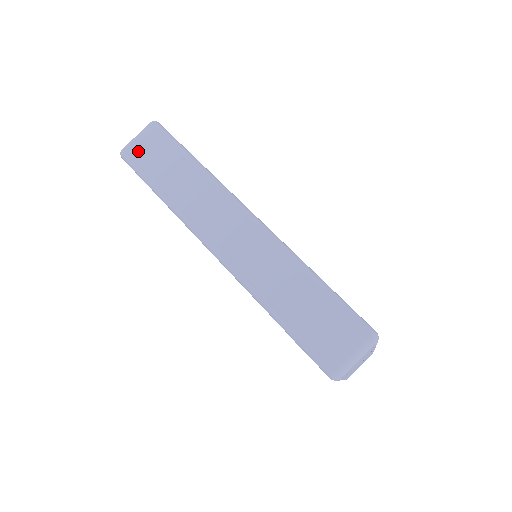
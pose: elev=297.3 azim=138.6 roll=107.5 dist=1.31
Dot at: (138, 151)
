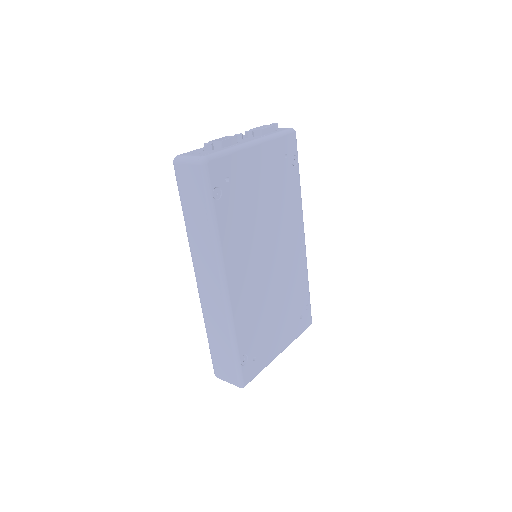
Dot at: (183, 175)
